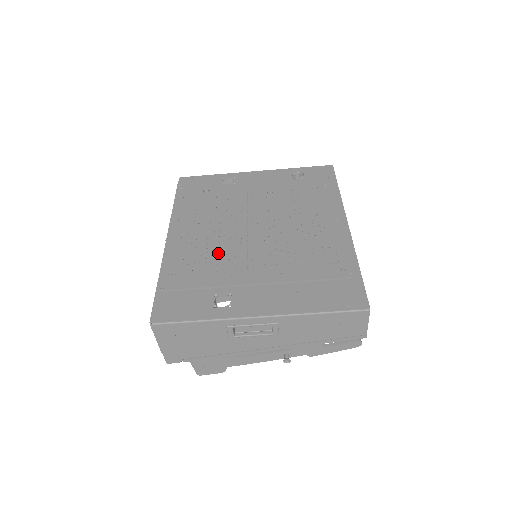
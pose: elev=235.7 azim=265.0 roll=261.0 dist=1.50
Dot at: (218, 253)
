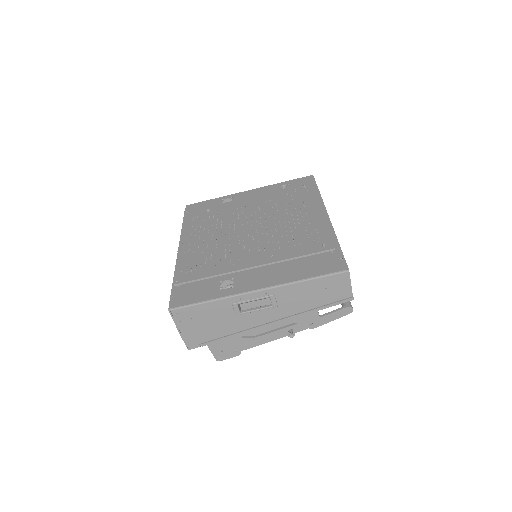
Dot at: (220, 251)
